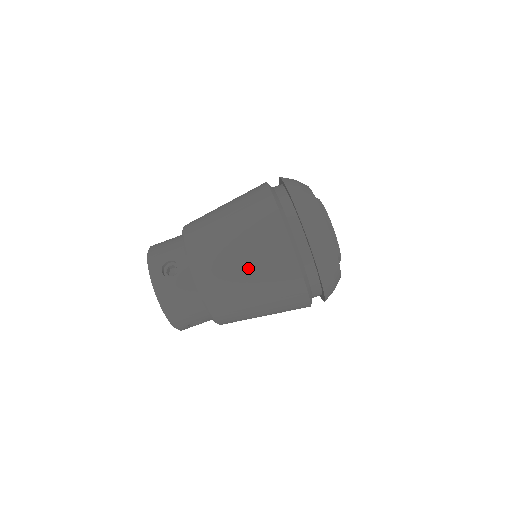
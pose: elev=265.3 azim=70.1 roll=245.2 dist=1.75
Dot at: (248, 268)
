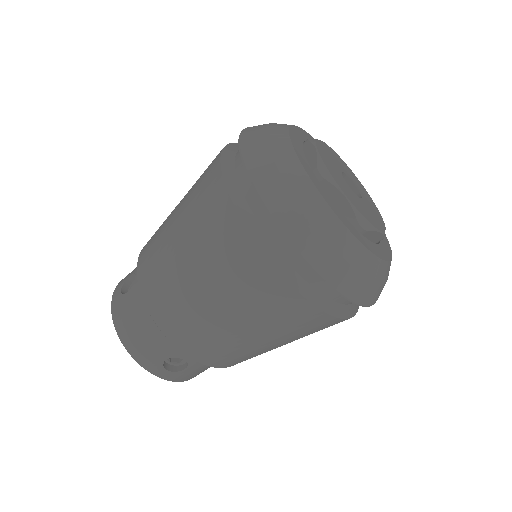
Dot at: (283, 344)
